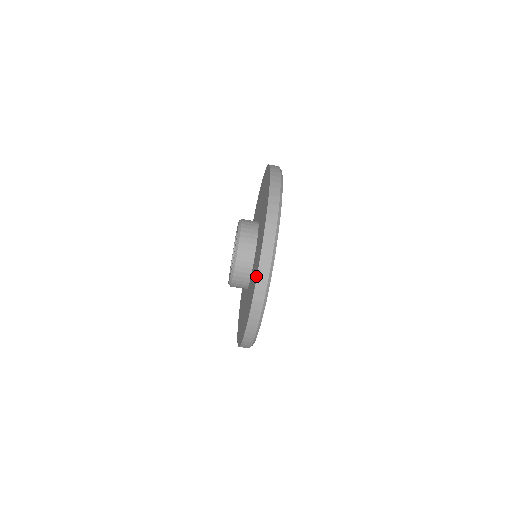
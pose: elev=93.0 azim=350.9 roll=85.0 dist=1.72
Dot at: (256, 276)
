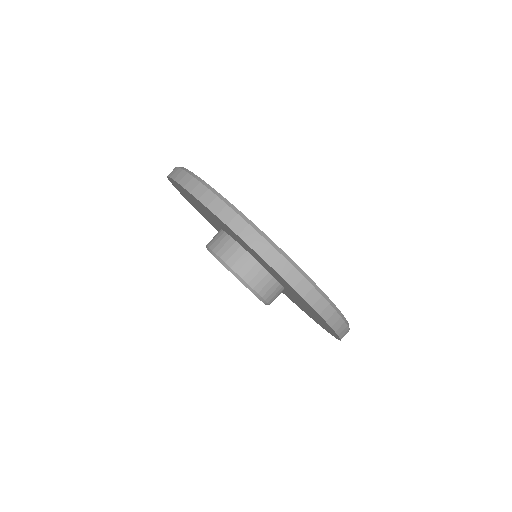
Dot at: (216, 217)
